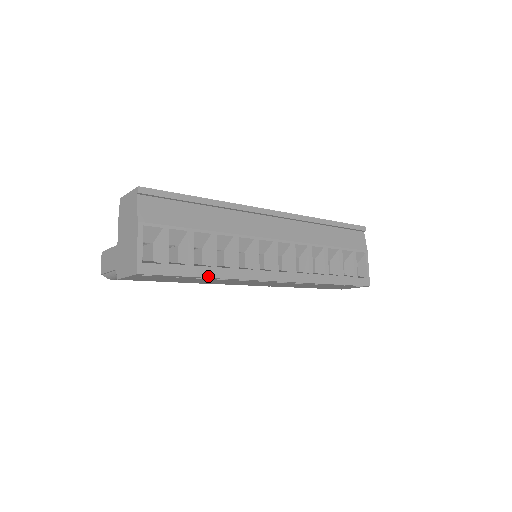
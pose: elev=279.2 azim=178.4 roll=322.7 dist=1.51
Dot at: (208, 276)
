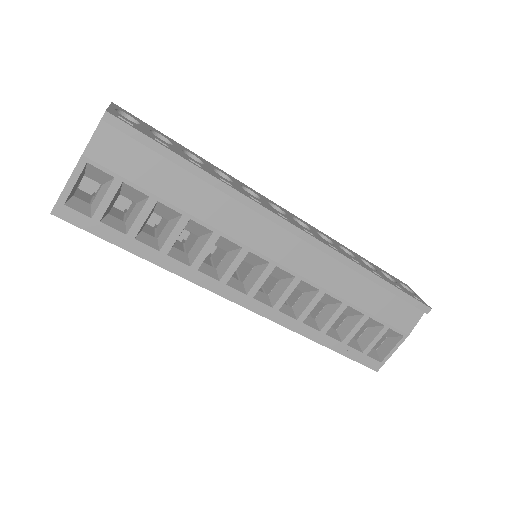
Dot at: (148, 258)
